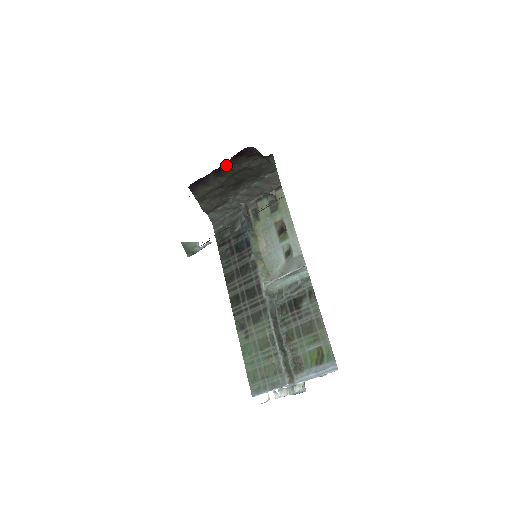
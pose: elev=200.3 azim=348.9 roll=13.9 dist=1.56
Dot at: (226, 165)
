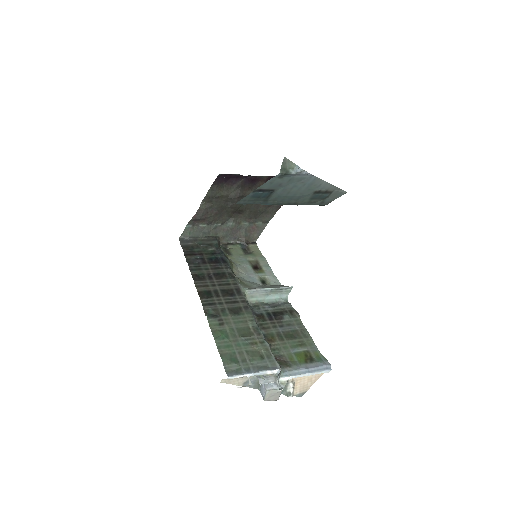
Dot at: (259, 180)
